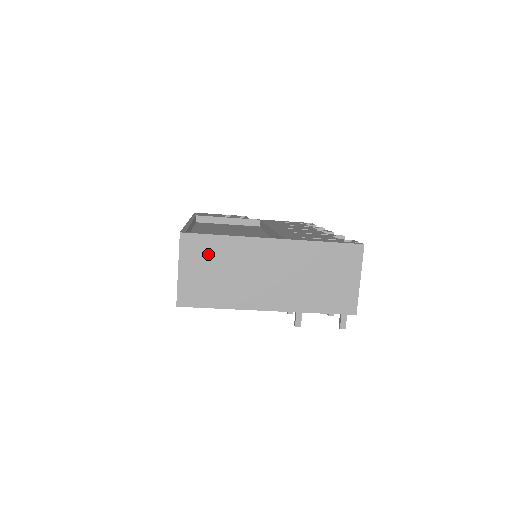
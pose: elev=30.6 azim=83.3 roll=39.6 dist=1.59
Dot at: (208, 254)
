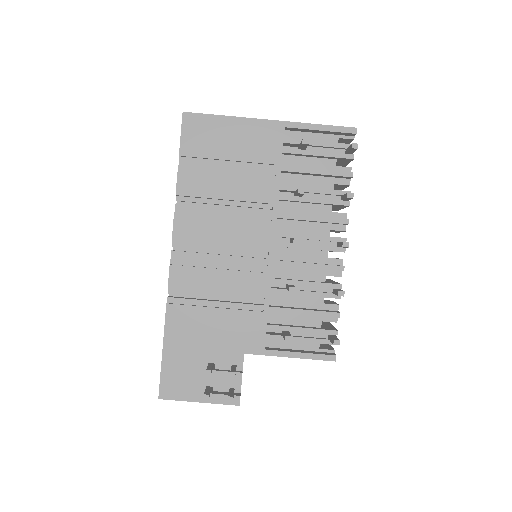
Dot at: occluded
